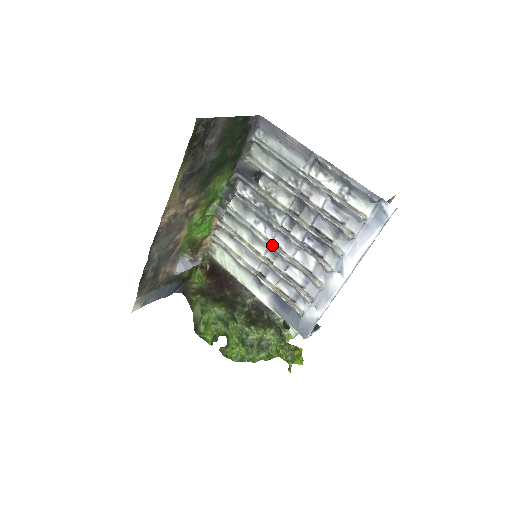
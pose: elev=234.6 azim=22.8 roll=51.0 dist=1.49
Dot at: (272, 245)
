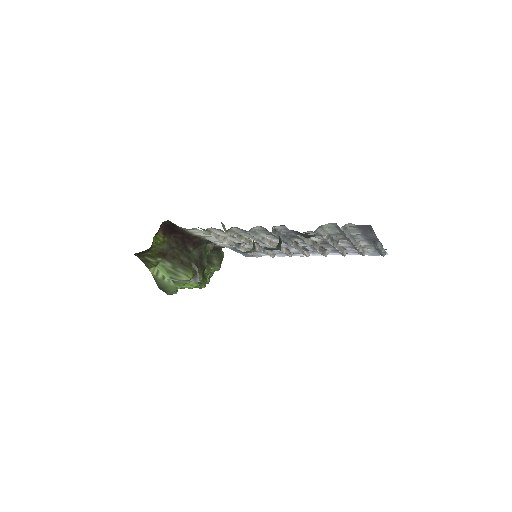
Dot at: (273, 245)
